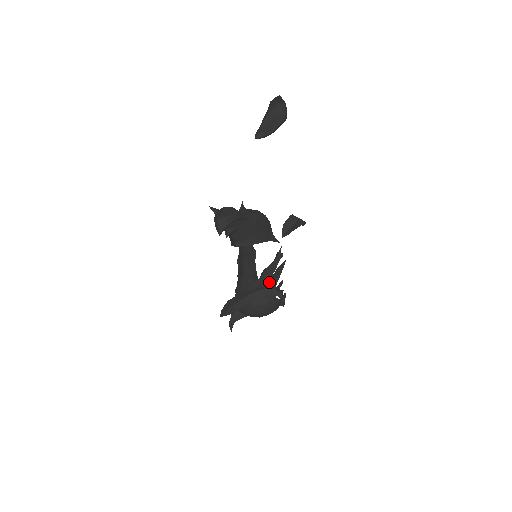
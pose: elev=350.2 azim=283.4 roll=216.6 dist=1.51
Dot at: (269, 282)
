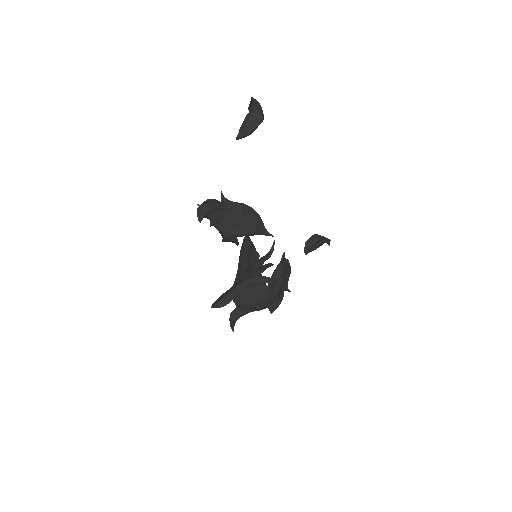
Dot at: (260, 271)
